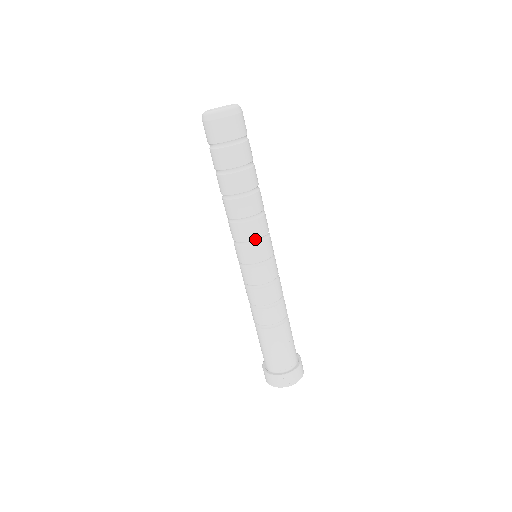
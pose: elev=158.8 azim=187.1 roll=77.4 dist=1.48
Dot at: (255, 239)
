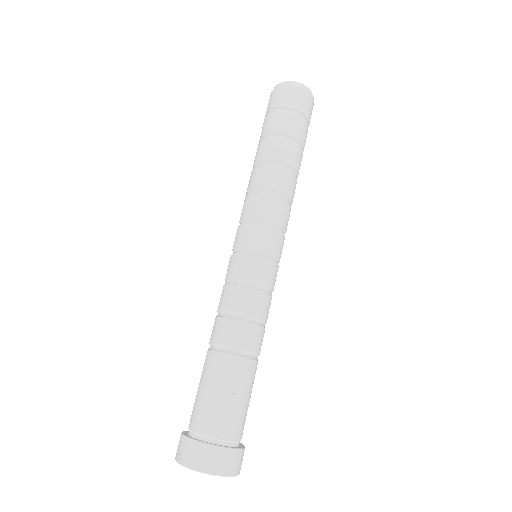
Dot at: (248, 217)
